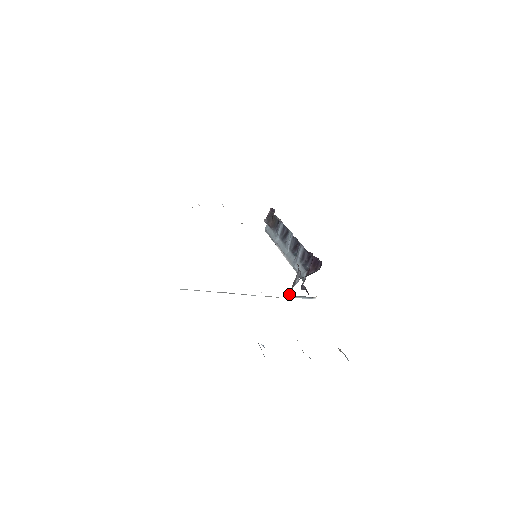
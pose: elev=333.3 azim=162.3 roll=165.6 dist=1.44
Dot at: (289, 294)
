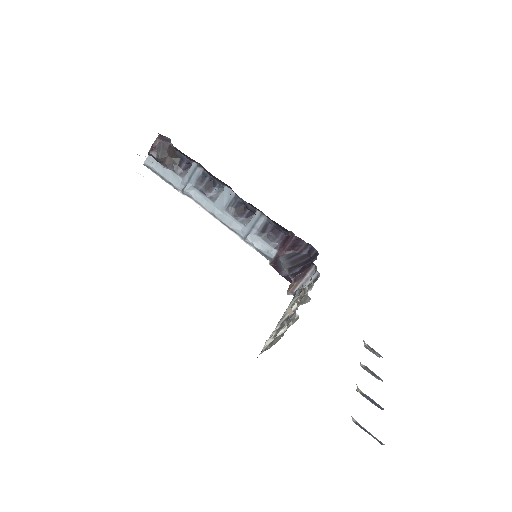
Dot at: (289, 292)
